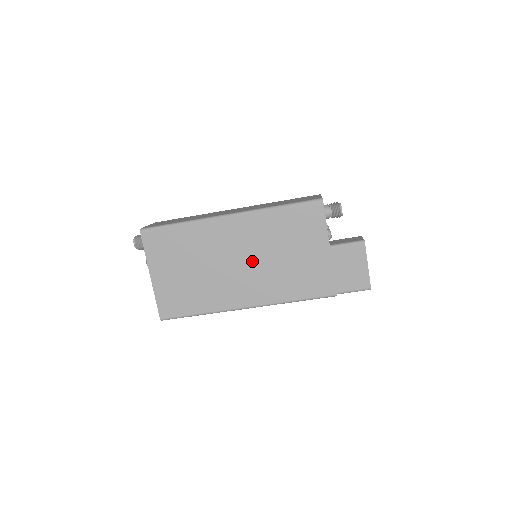
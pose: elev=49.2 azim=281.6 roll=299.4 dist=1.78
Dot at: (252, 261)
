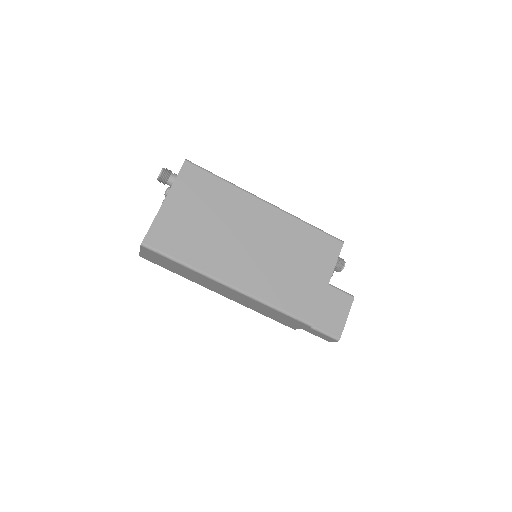
Dot at: (262, 250)
